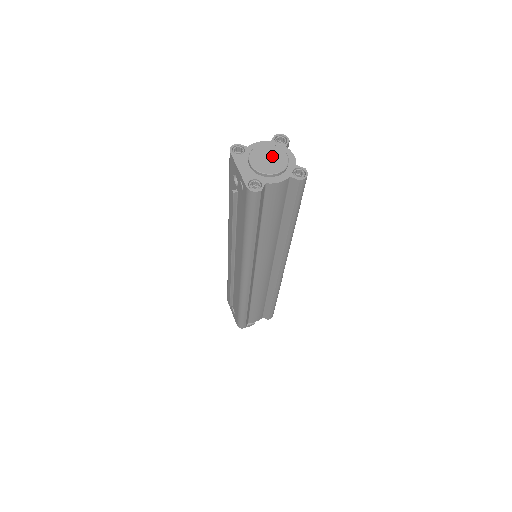
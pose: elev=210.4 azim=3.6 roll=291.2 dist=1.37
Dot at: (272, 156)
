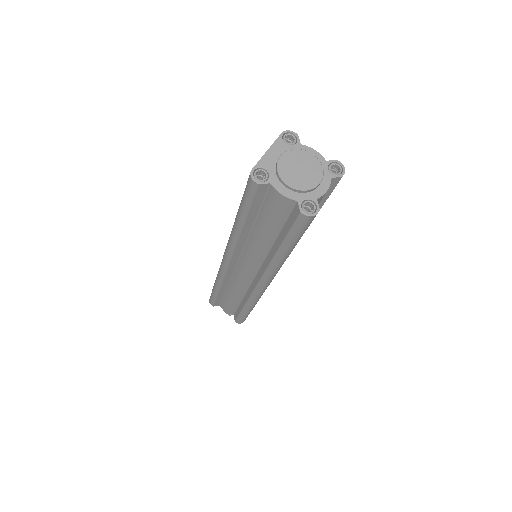
Dot at: (306, 170)
